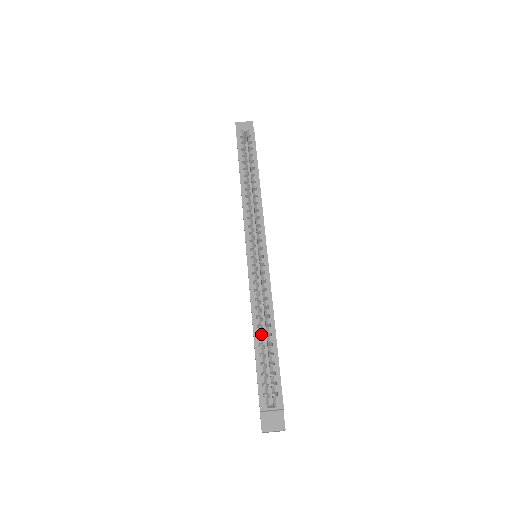
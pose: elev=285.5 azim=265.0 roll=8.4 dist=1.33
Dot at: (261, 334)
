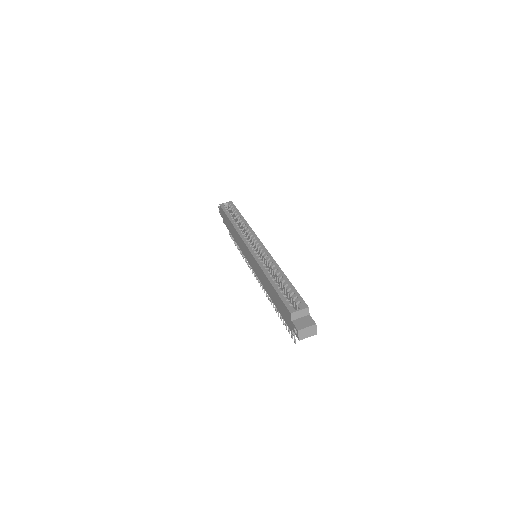
Dot at: occluded
